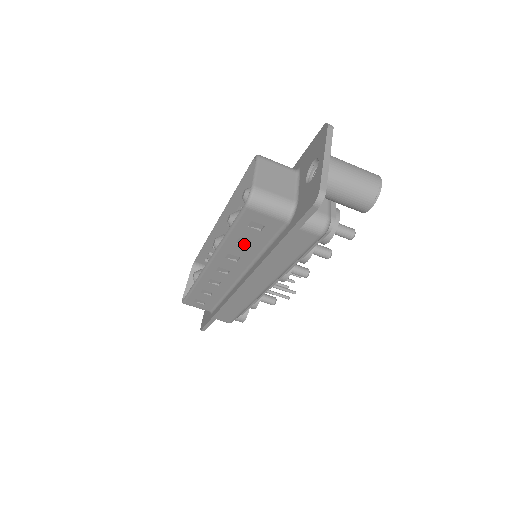
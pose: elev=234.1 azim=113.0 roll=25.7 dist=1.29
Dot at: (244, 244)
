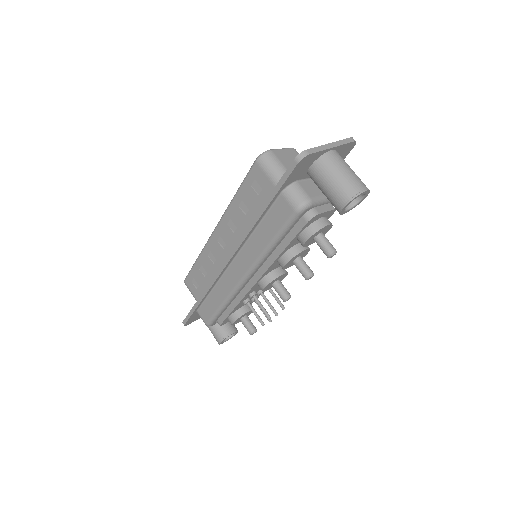
Dot at: (244, 211)
